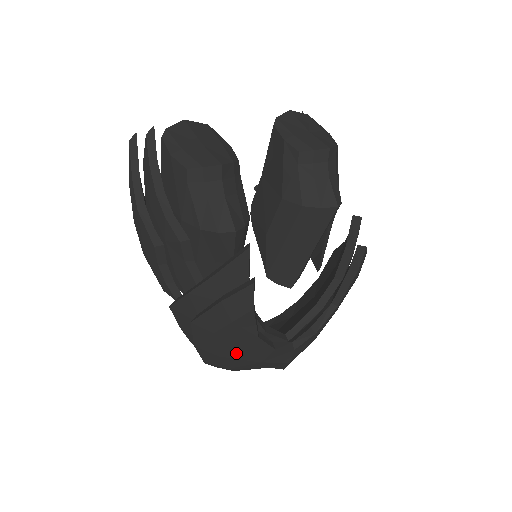
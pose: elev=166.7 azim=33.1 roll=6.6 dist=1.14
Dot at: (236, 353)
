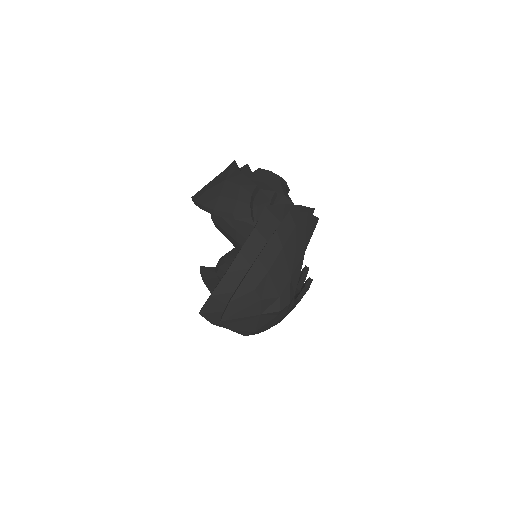
Dot at: (291, 253)
